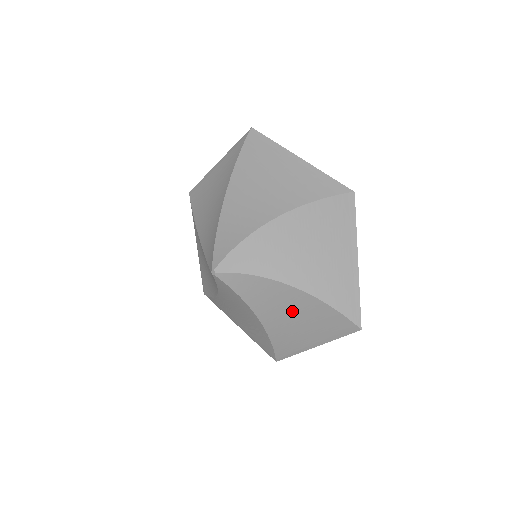
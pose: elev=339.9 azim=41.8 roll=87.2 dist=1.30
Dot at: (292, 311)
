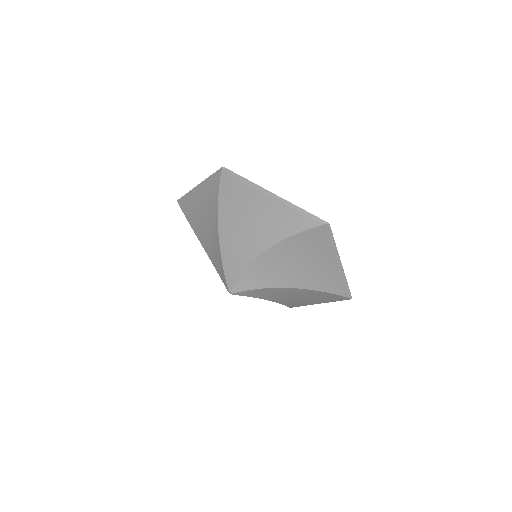
Dot at: (297, 296)
